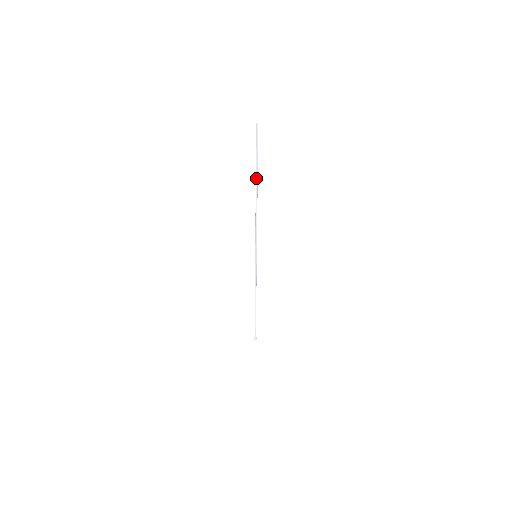
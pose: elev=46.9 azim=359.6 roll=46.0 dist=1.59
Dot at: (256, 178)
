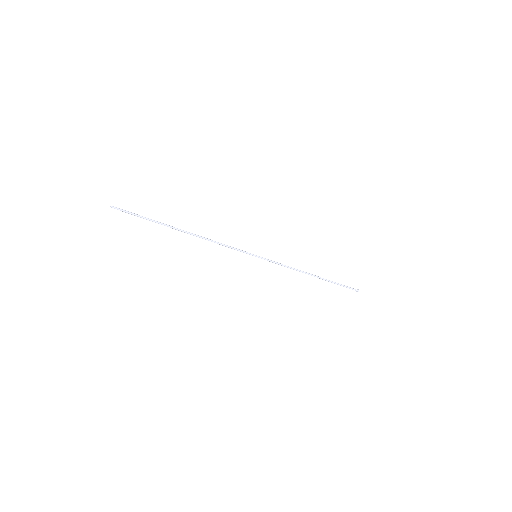
Dot at: occluded
